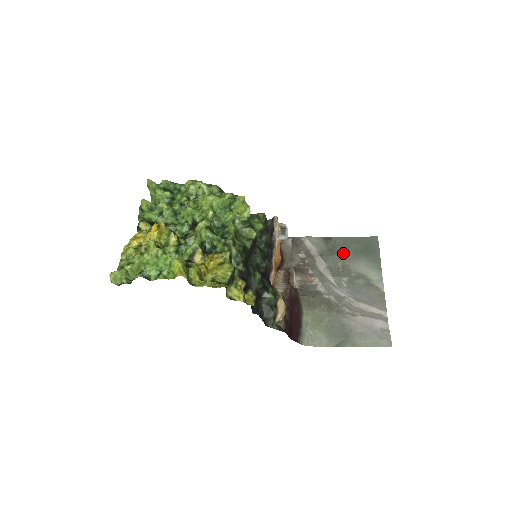
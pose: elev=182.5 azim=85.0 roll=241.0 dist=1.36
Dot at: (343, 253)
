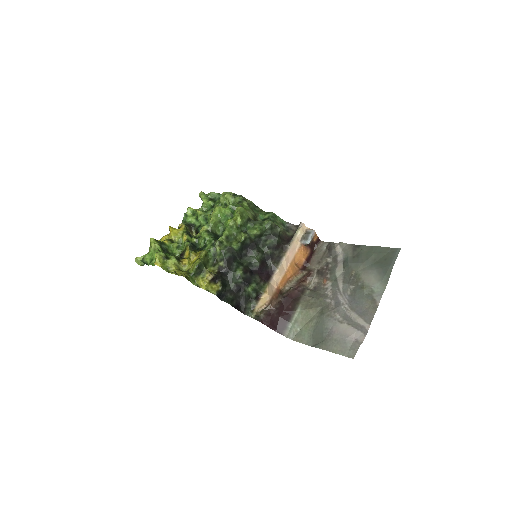
Dot at: (361, 262)
